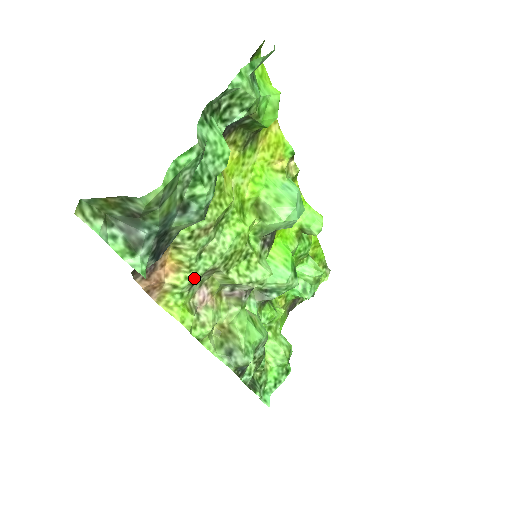
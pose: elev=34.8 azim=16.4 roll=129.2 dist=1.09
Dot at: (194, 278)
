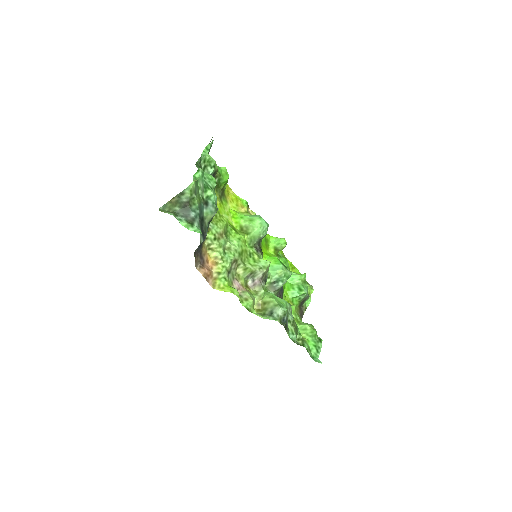
Dot at: (227, 266)
